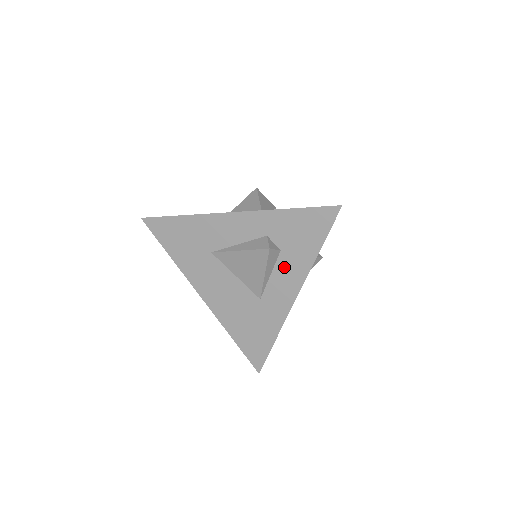
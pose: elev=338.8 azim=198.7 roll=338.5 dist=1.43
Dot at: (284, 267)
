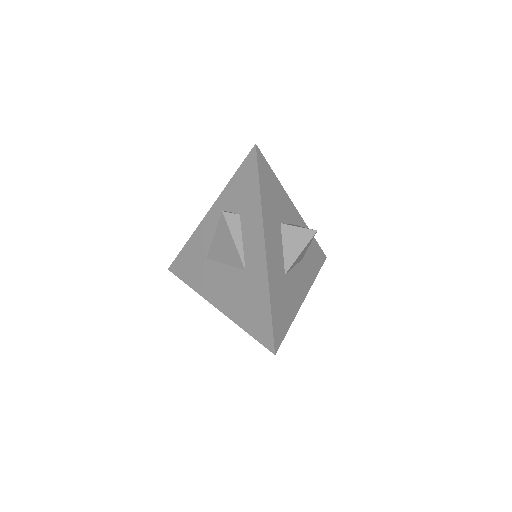
Dot at: (247, 226)
